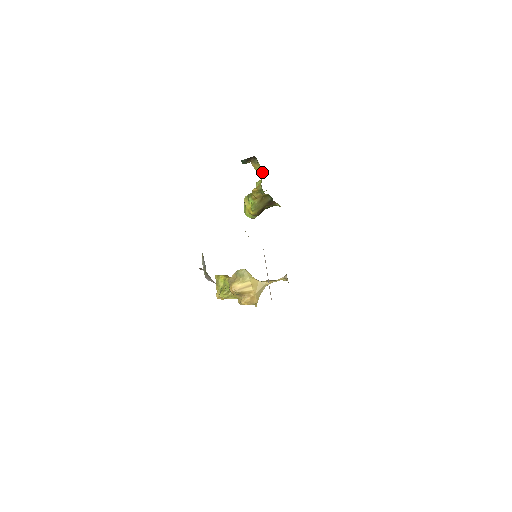
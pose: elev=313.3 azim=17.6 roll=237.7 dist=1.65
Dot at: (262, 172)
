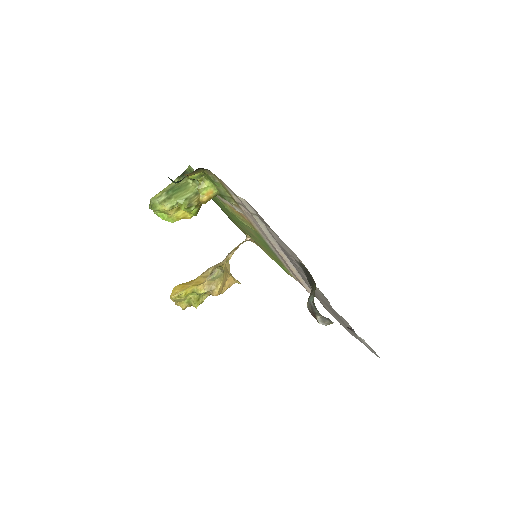
Dot at: (202, 175)
